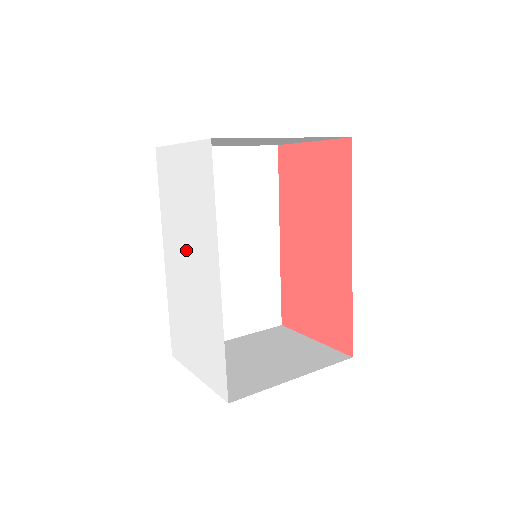
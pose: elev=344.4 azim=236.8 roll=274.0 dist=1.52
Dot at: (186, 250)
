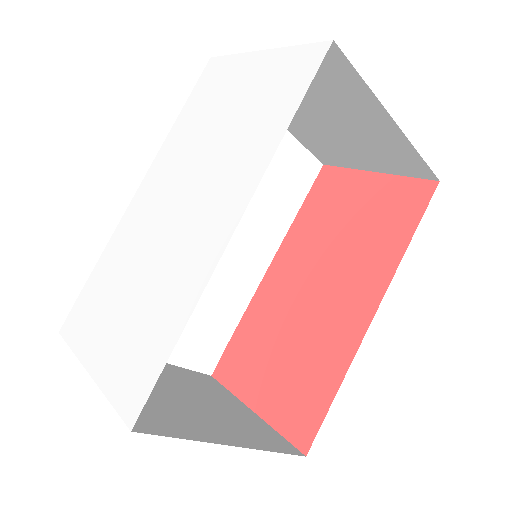
Dot at: (187, 184)
